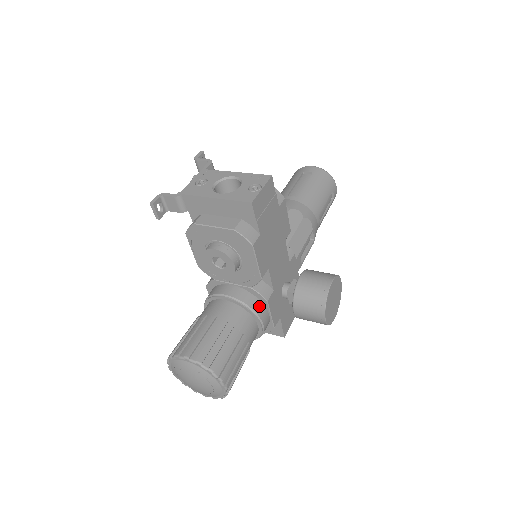
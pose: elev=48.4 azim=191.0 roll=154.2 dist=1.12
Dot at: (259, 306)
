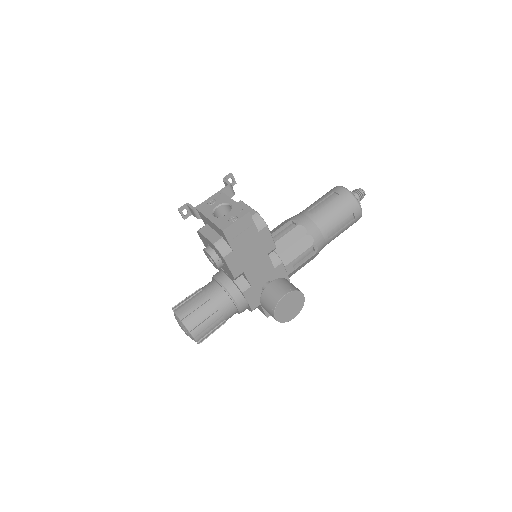
Dot at: (237, 294)
